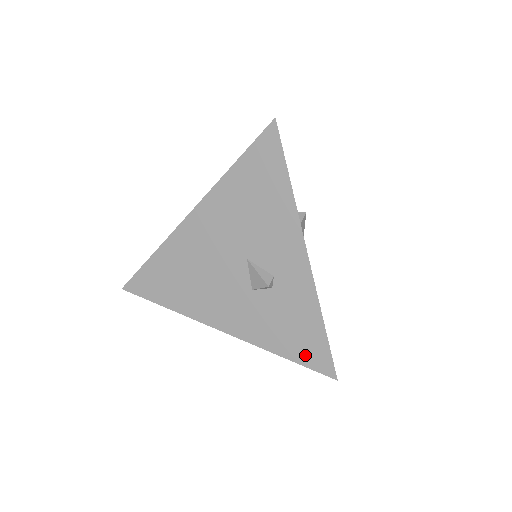
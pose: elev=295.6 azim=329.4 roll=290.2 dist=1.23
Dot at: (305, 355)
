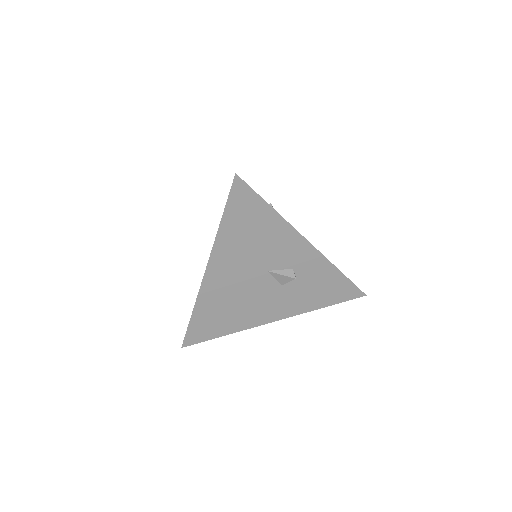
Dot at: (339, 297)
